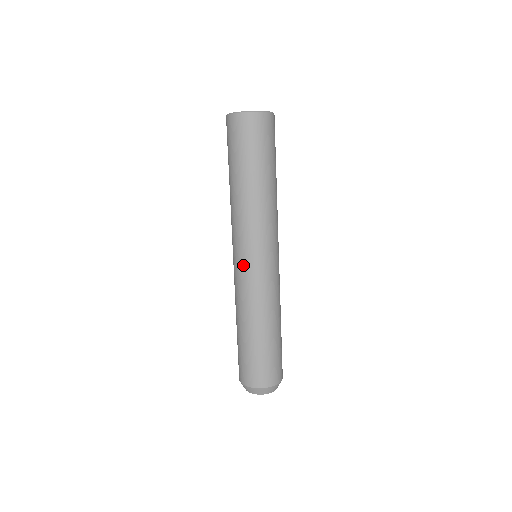
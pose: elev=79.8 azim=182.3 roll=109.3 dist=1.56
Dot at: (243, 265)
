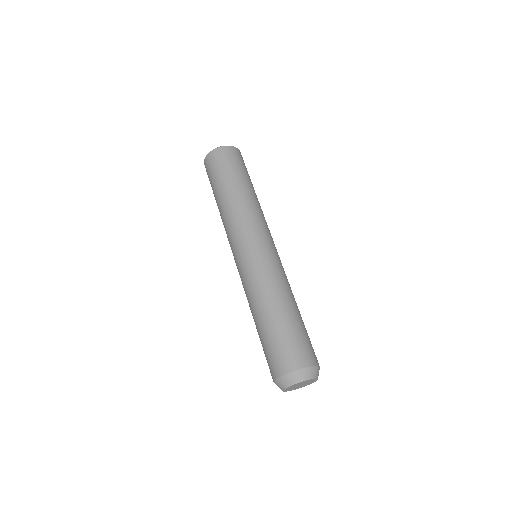
Dot at: (246, 255)
